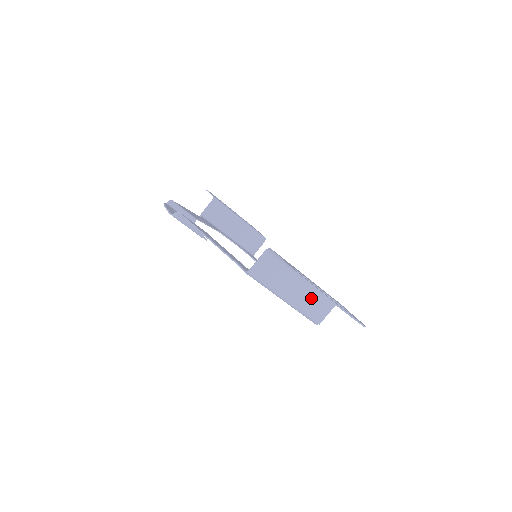
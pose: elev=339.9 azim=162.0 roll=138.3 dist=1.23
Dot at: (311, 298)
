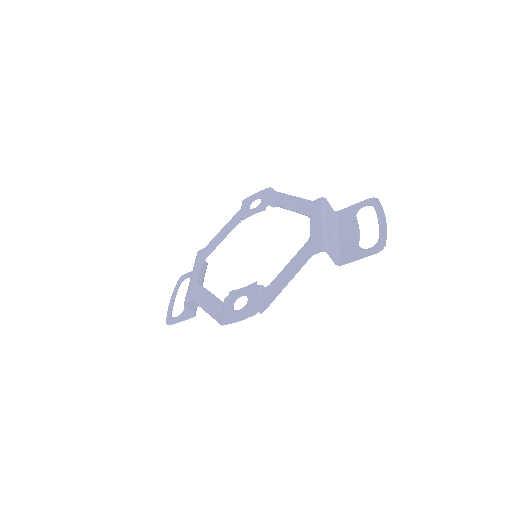
Dot at: (332, 243)
